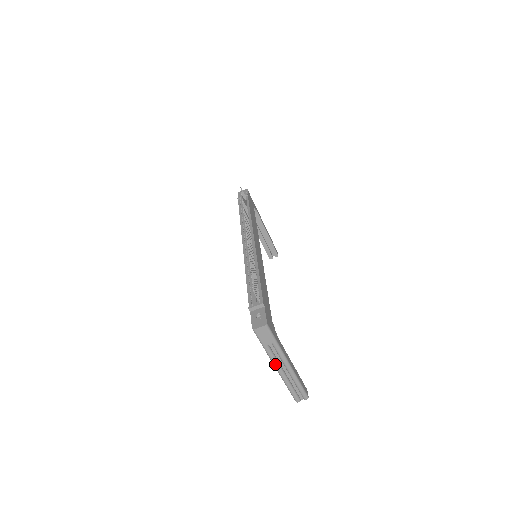
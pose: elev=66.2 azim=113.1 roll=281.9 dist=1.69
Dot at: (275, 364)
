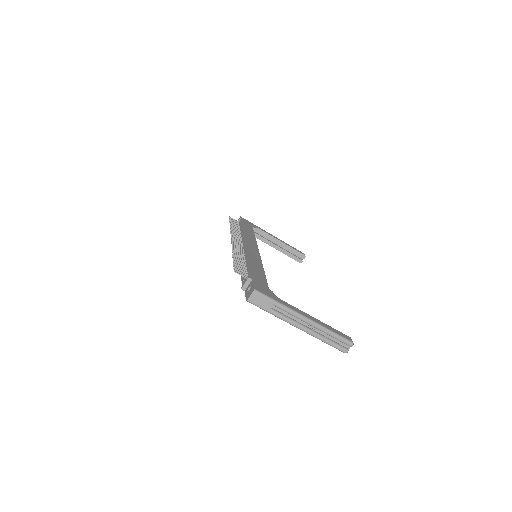
Dot at: (292, 324)
